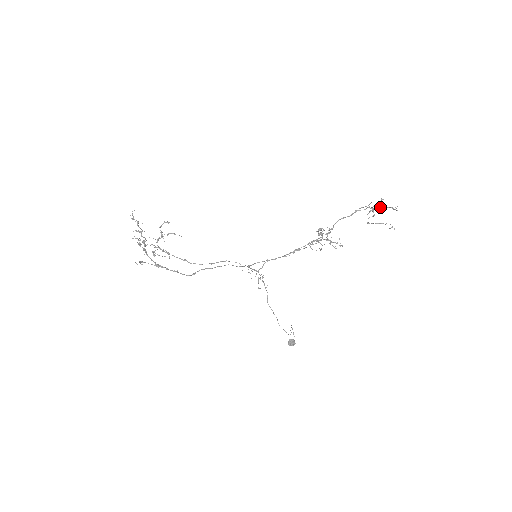
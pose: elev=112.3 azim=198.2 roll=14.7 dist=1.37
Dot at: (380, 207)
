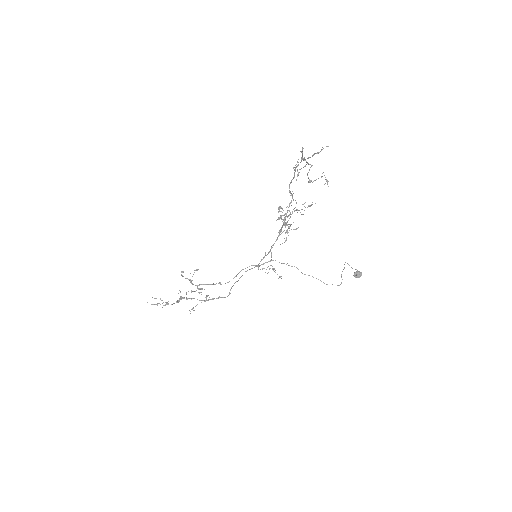
Dot at: occluded
